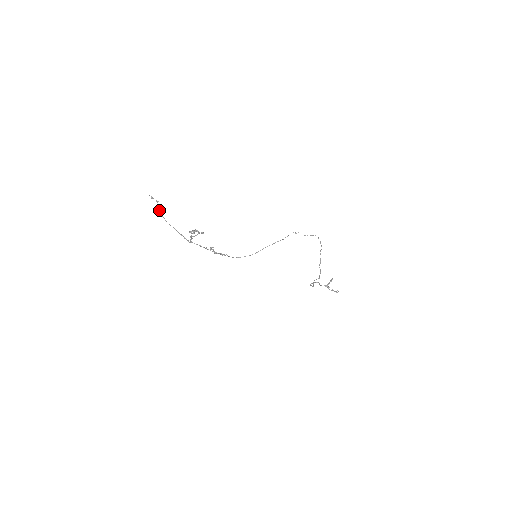
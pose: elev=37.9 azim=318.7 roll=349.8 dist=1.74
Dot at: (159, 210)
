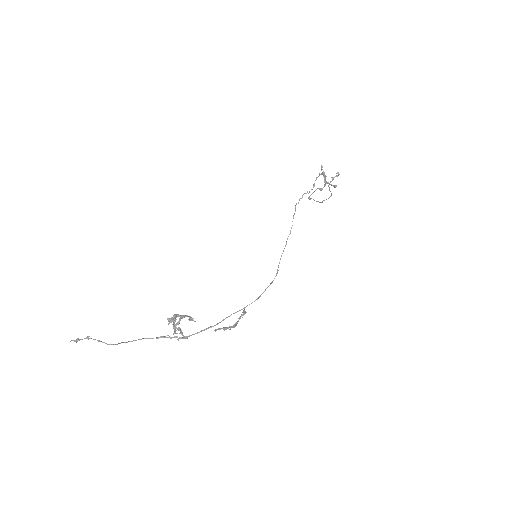
Dot at: occluded
